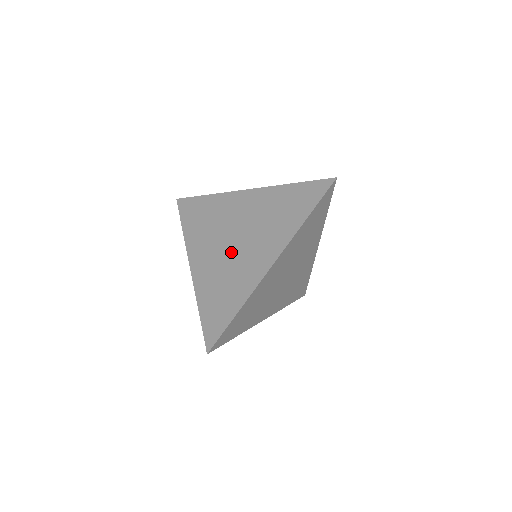
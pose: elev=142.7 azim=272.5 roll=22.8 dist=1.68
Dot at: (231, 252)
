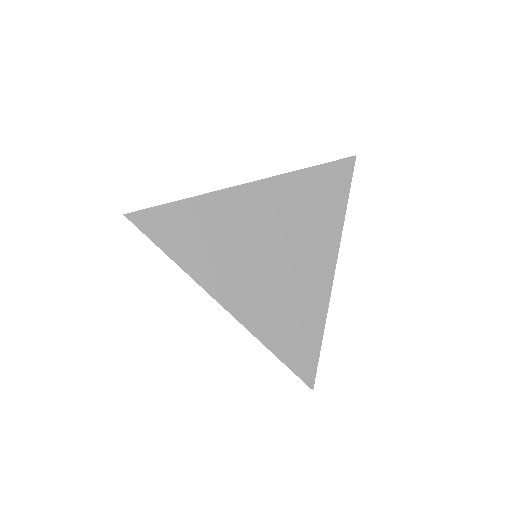
Dot at: occluded
